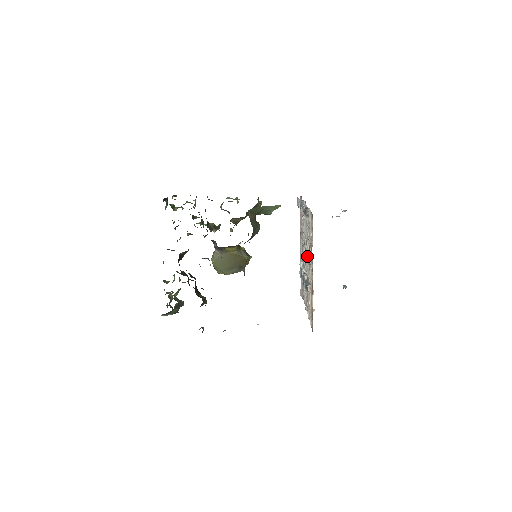
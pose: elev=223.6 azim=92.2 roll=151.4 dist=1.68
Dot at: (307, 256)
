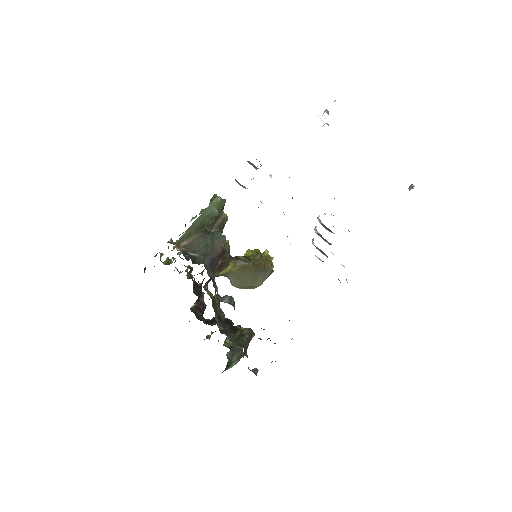
Dot at: occluded
